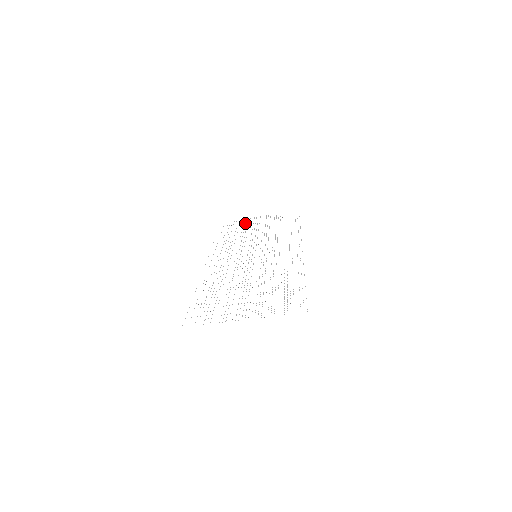
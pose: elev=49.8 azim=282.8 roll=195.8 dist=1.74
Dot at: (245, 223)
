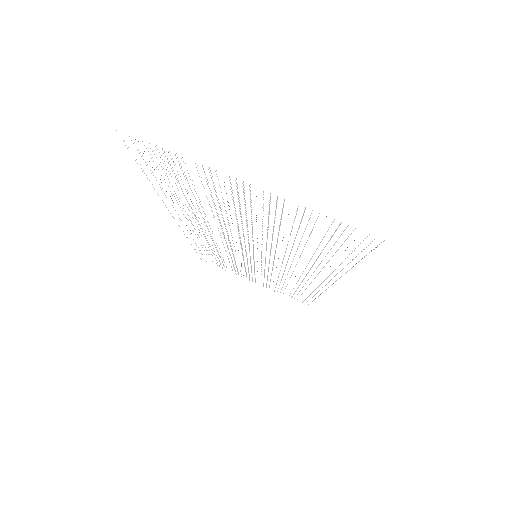
Dot at: (235, 270)
